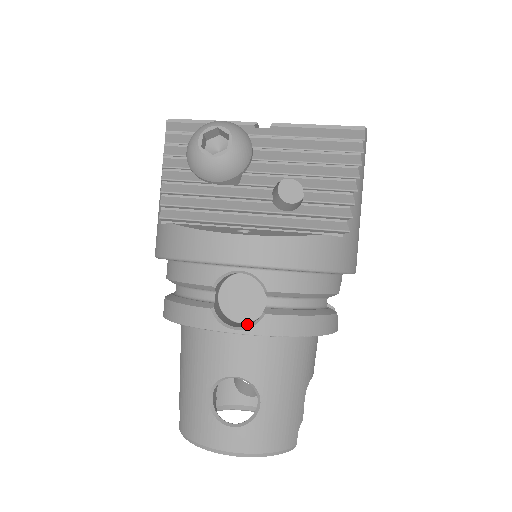
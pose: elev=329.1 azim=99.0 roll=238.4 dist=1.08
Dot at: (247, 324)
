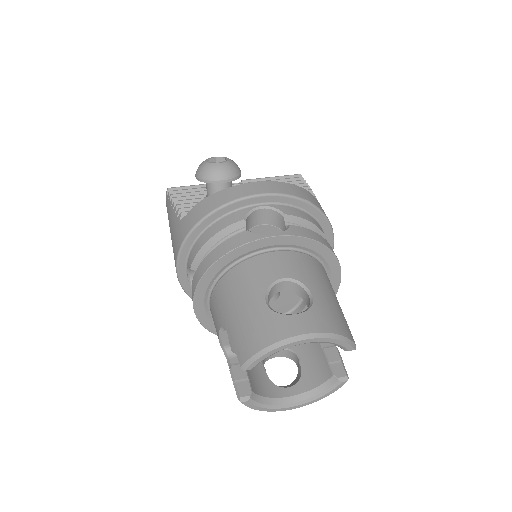
Dot at: occluded
